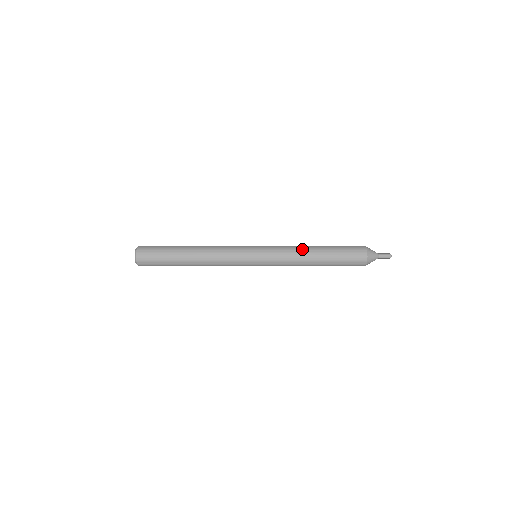
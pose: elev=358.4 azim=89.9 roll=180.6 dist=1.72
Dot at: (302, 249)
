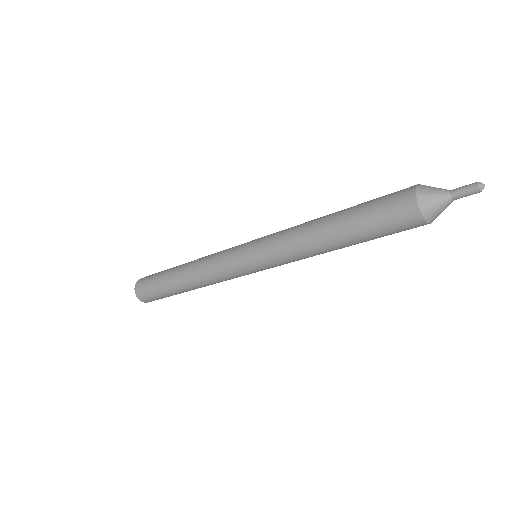
Dot at: (305, 235)
